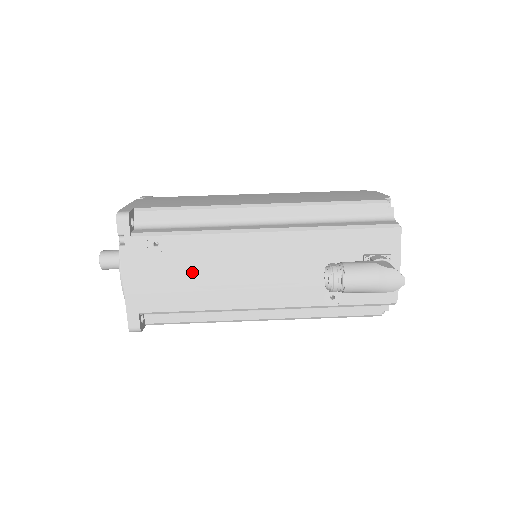
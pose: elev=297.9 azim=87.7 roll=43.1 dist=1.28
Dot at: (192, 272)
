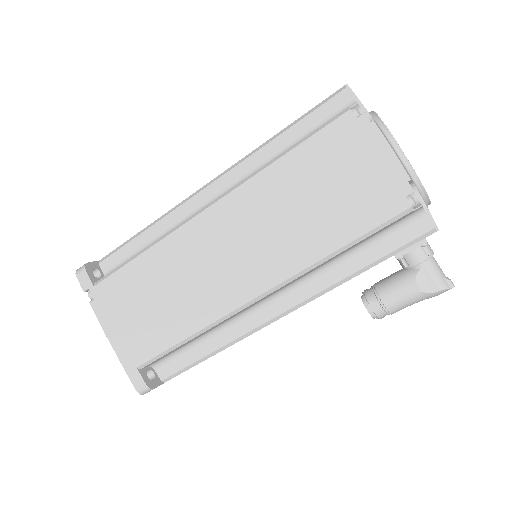
Dot at: occluded
